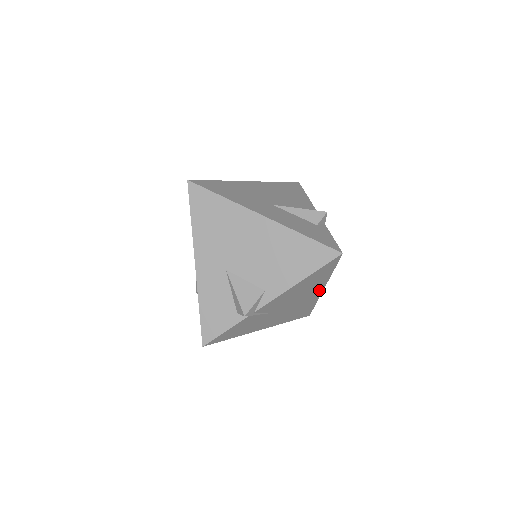
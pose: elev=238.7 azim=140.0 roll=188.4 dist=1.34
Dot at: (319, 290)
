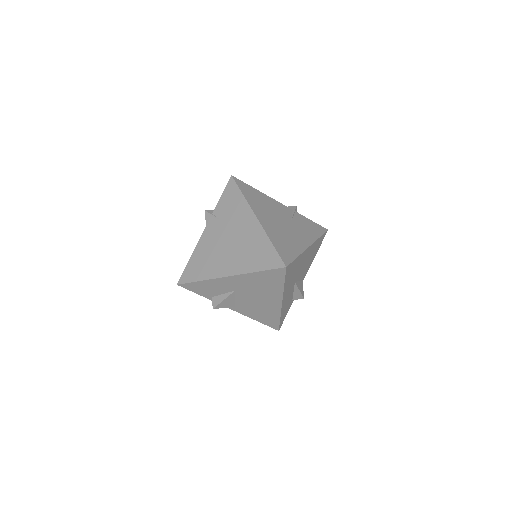
Dot at: occluded
